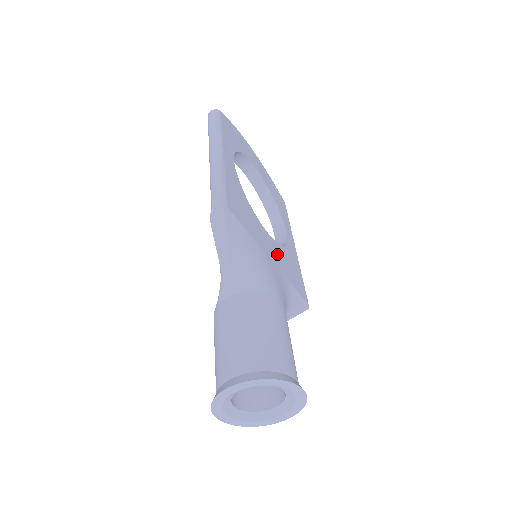
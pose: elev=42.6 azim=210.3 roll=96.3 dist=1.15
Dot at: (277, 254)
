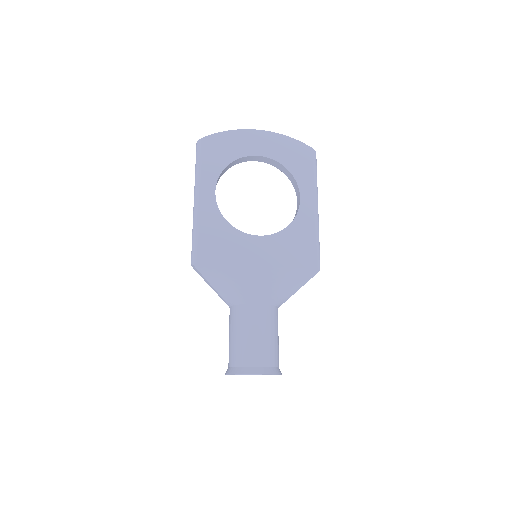
Dot at: (269, 249)
